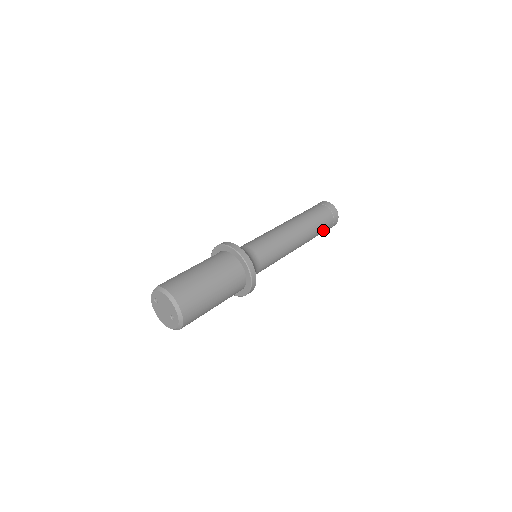
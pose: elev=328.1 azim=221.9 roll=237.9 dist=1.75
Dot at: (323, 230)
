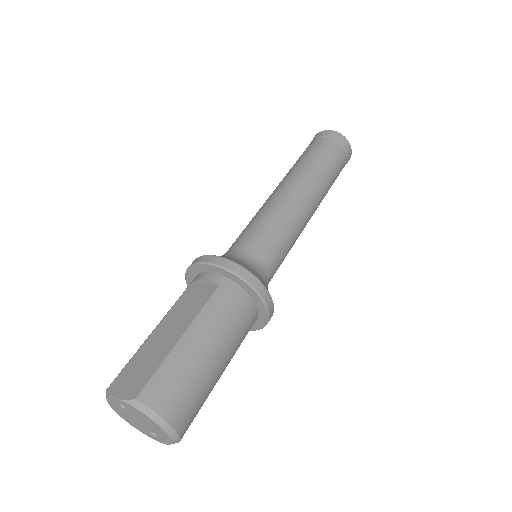
Dot at: occluded
